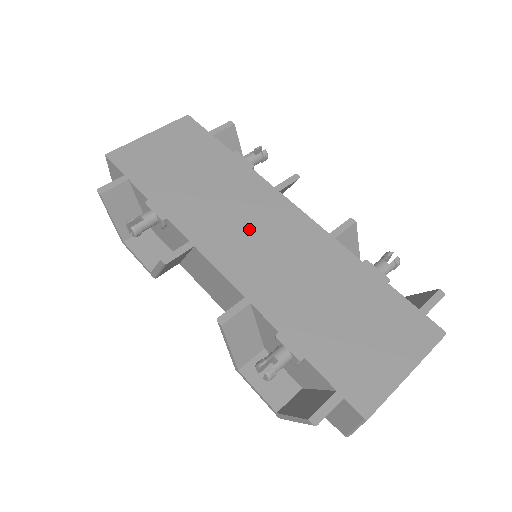
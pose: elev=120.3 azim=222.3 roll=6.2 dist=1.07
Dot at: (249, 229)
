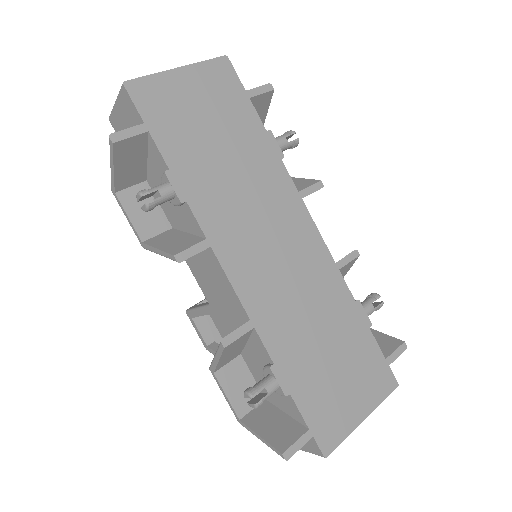
Dot at: (267, 239)
